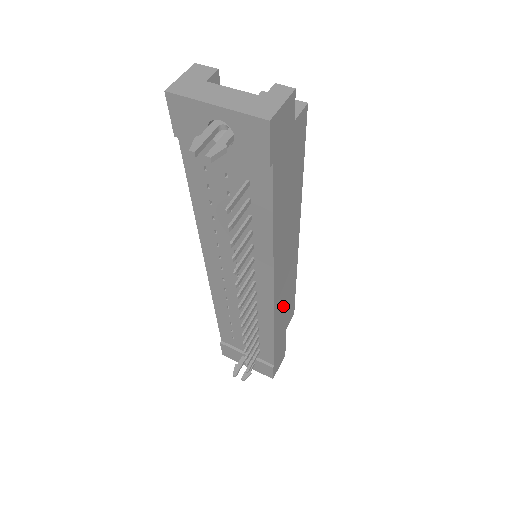
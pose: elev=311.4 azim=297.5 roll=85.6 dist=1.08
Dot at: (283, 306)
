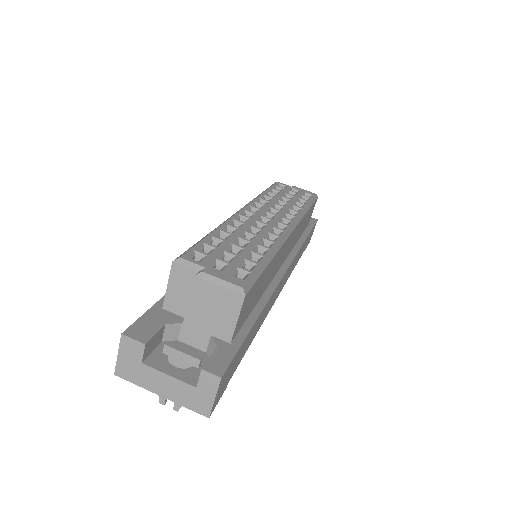
Dot at: (295, 259)
